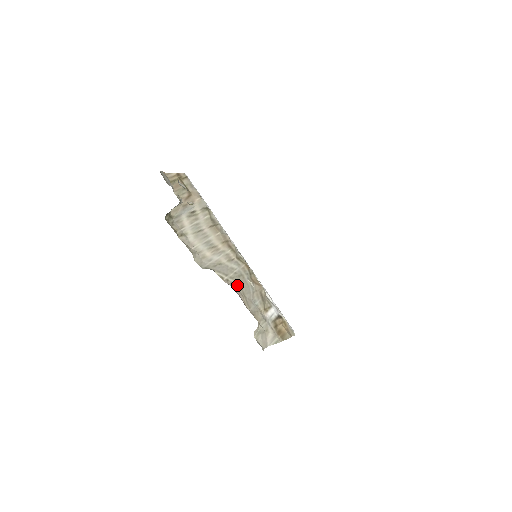
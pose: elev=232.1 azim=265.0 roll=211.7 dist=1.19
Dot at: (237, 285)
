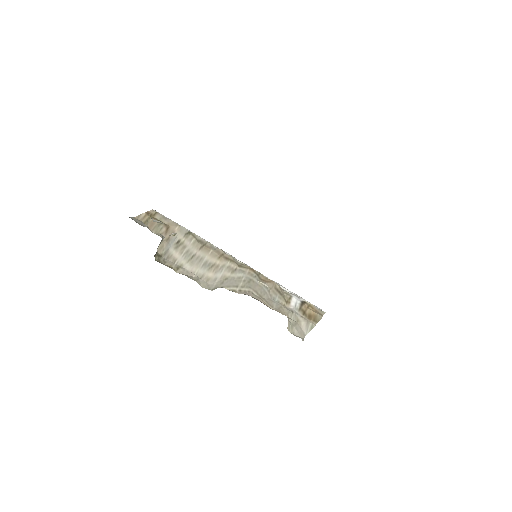
Dot at: (251, 291)
